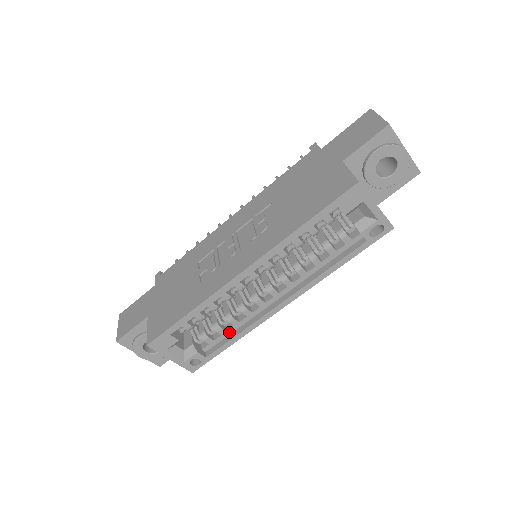
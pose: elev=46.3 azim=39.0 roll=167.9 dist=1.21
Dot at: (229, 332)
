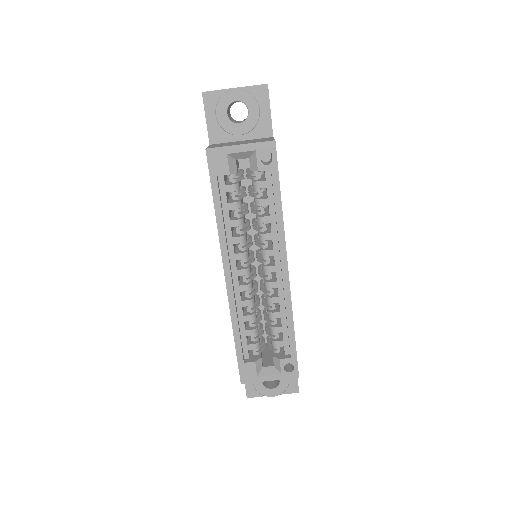
Dot at: (284, 325)
